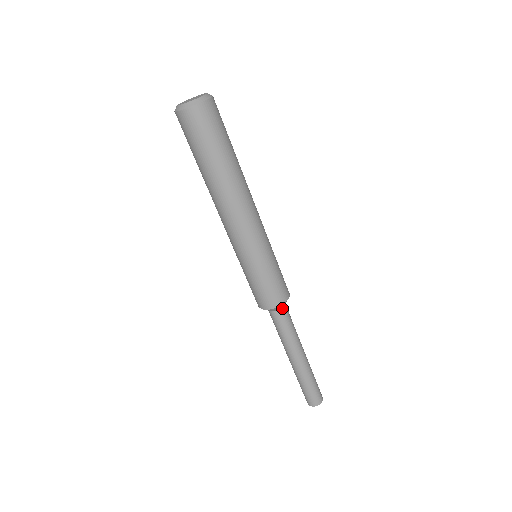
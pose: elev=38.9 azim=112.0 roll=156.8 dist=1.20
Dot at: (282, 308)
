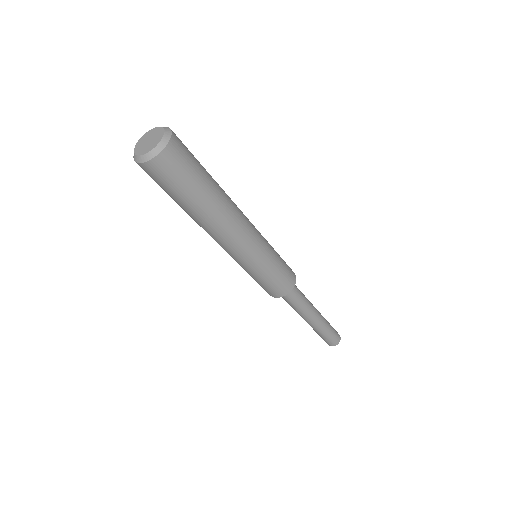
Dot at: occluded
